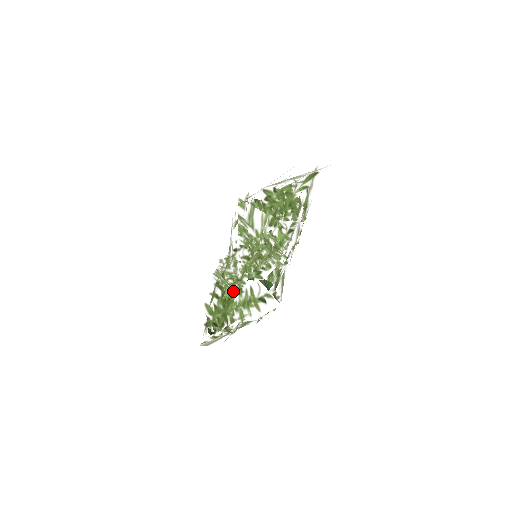
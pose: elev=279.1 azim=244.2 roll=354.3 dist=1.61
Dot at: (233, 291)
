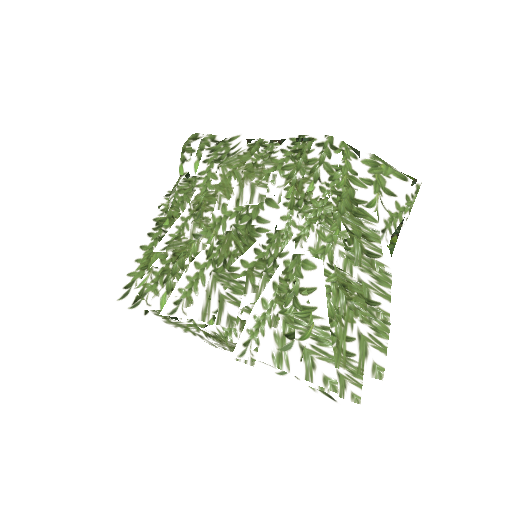
Dot at: occluded
